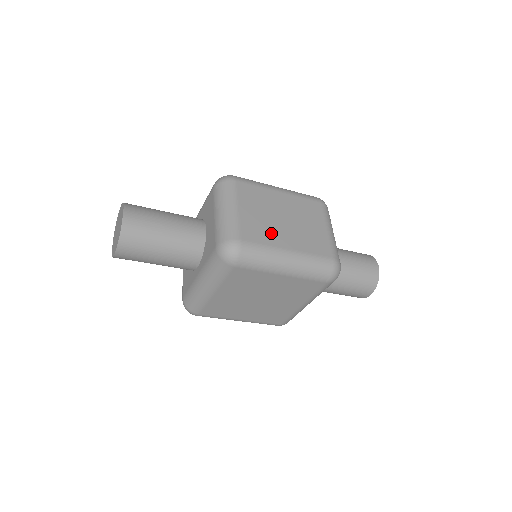
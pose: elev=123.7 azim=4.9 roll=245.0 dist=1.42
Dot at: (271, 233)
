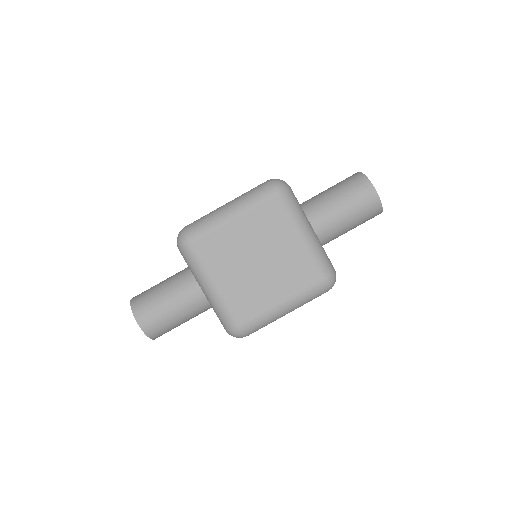
Dot at: occluded
